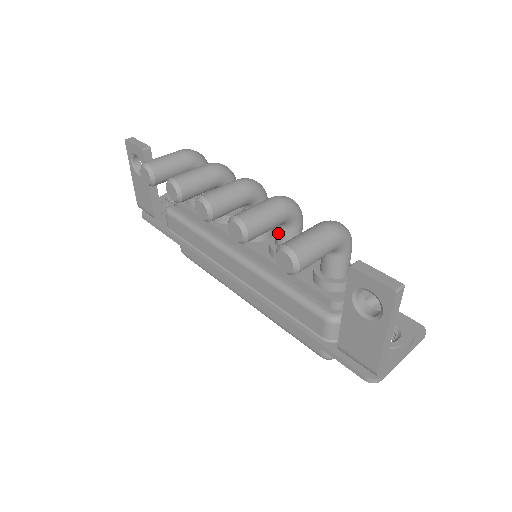
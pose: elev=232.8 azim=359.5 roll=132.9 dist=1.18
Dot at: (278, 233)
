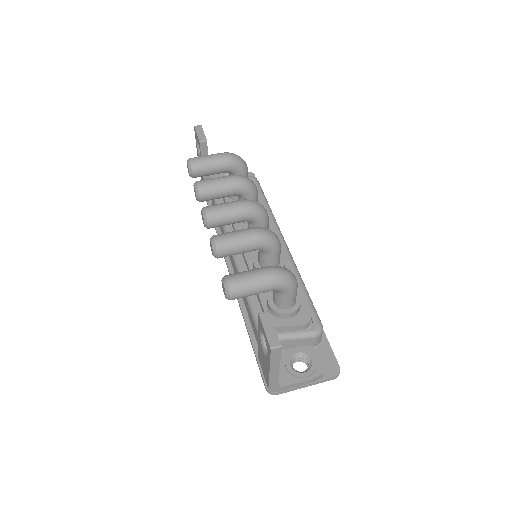
Dot at: (258, 253)
